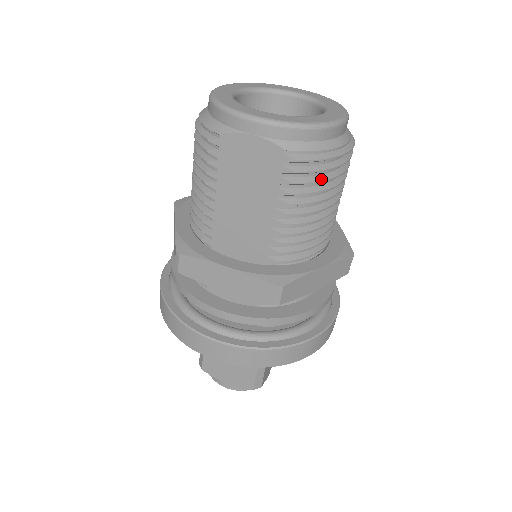
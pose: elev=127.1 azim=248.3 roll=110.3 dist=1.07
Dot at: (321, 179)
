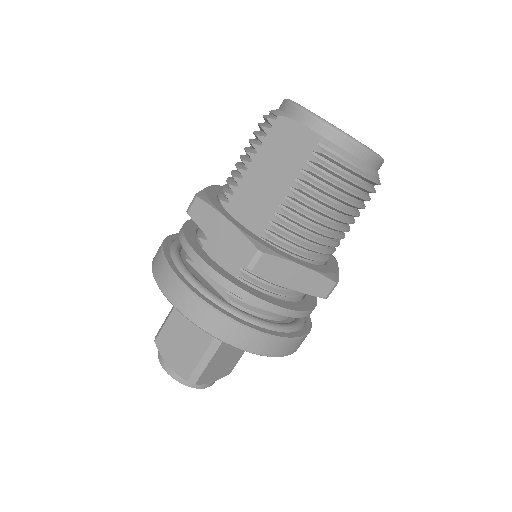
Dot at: (337, 184)
